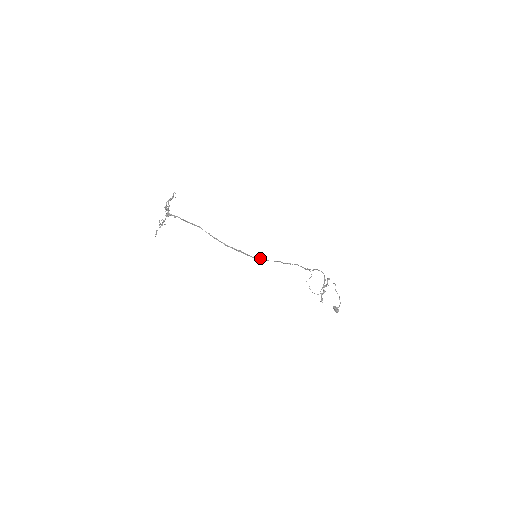
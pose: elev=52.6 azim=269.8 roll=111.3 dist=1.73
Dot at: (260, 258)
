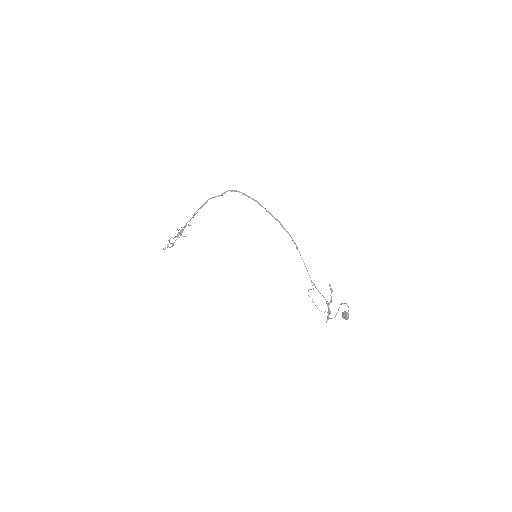
Dot at: (261, 205)
